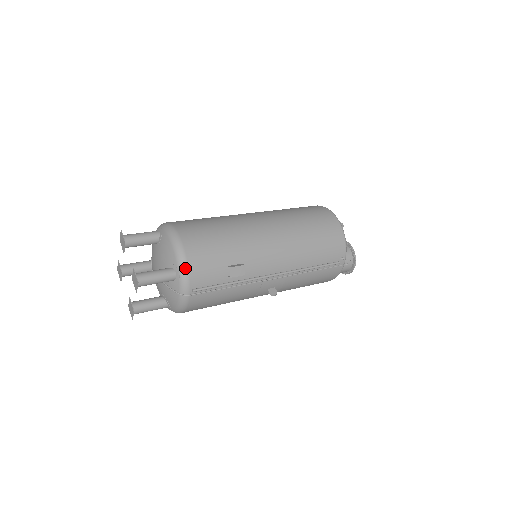
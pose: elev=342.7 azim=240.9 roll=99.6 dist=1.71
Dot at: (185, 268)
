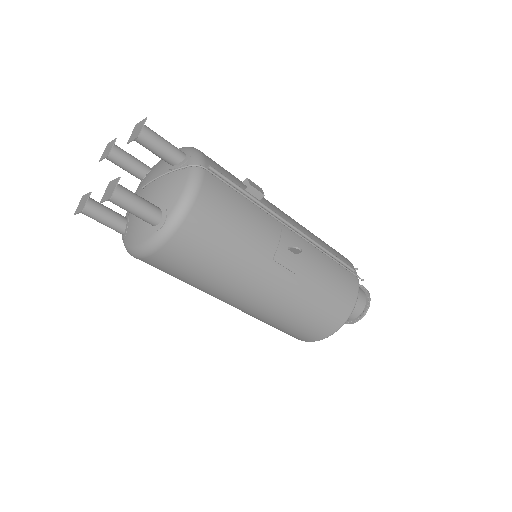
Dot at: (198, 150)
